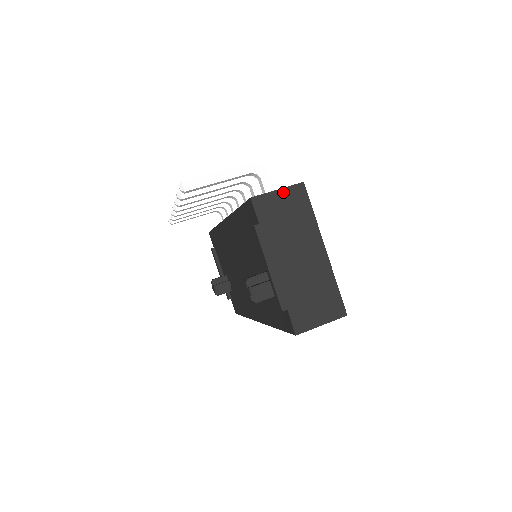
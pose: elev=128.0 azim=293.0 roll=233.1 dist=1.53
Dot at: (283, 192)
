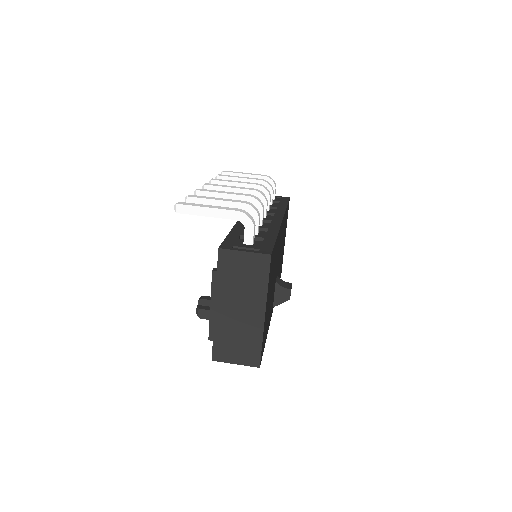
Dot at: (249, 255)
